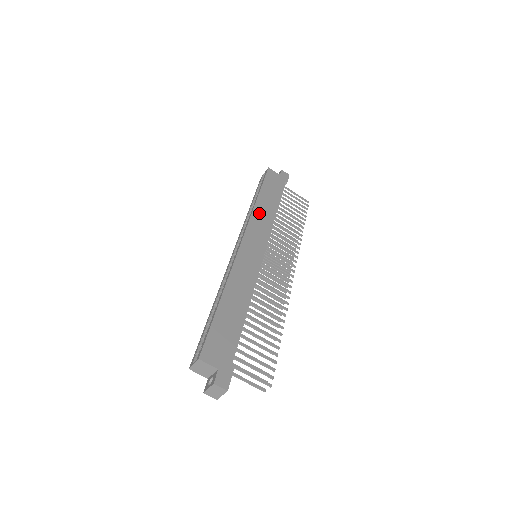
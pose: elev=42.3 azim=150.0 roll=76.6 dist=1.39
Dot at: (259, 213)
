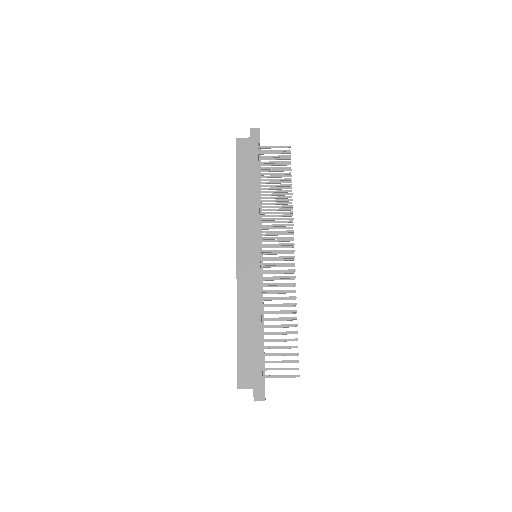
Dot at: (243, 210)
